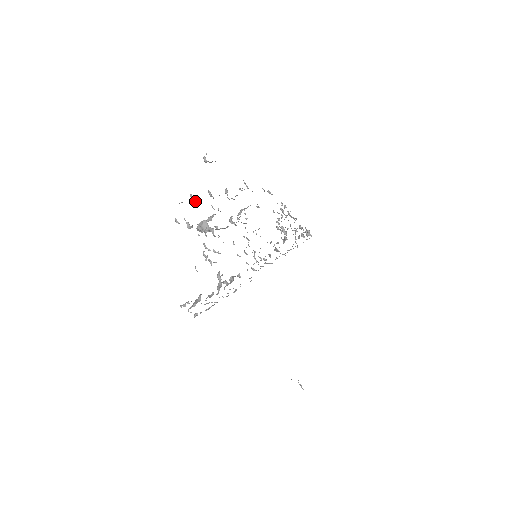
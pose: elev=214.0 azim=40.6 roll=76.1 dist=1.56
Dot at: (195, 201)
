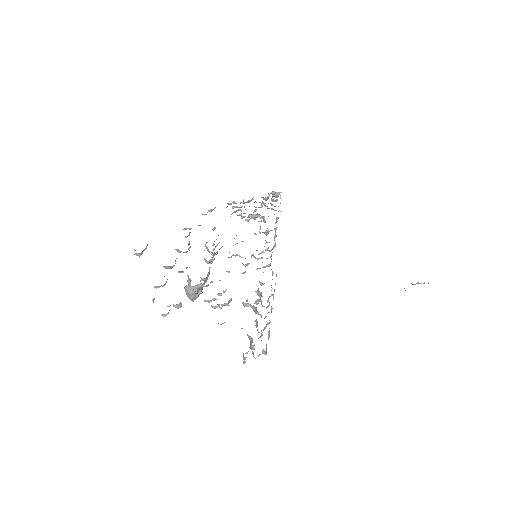
Dot at: (162, 286)
